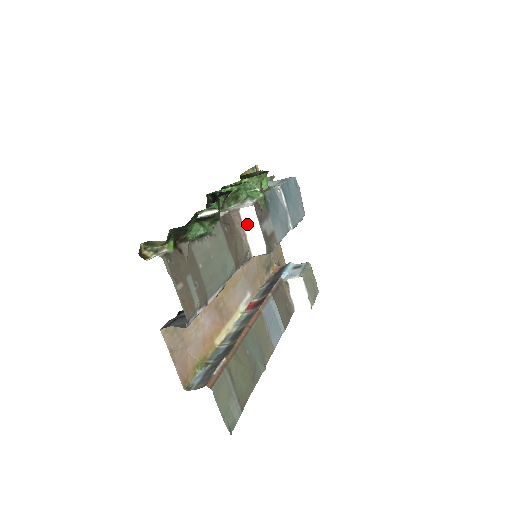
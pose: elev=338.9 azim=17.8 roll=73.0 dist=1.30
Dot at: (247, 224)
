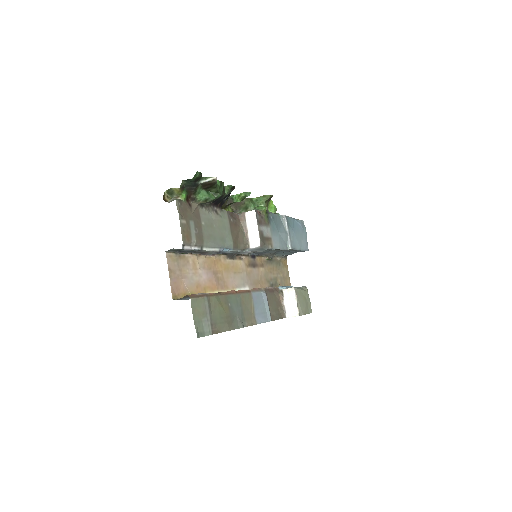
Dot at: (249, 223)
